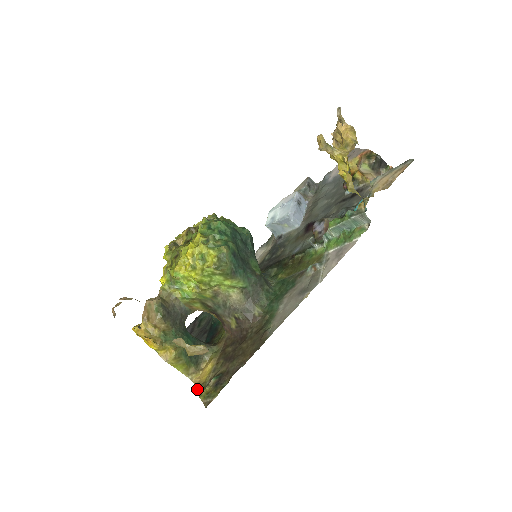
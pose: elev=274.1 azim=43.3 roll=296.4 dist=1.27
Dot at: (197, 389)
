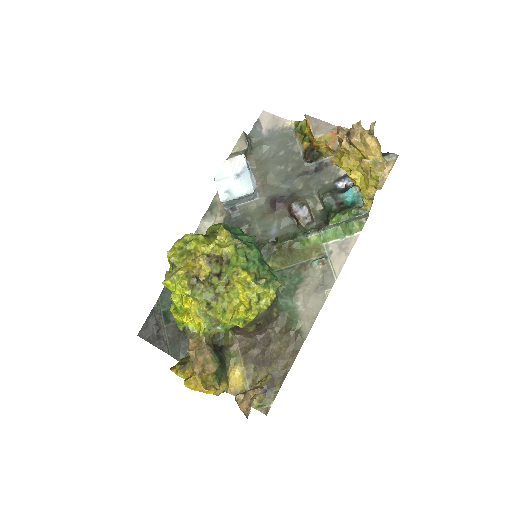
Dot at: occluded
